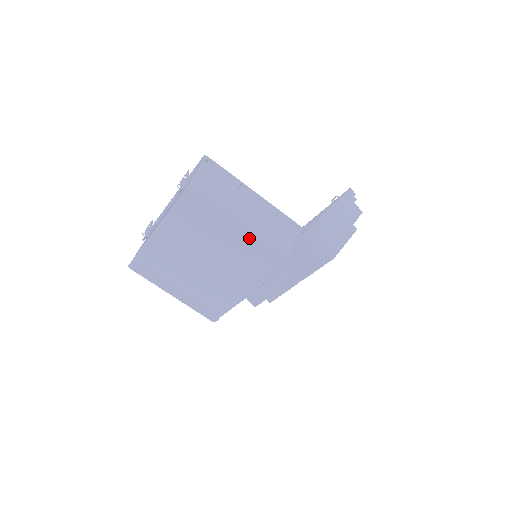
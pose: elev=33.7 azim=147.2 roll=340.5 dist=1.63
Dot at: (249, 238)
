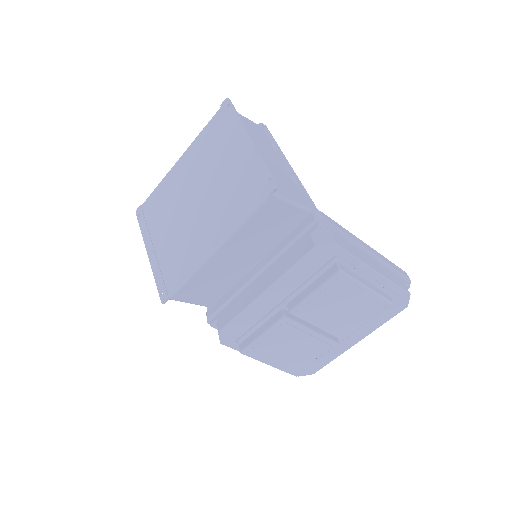
Dot at: (251, 151)
